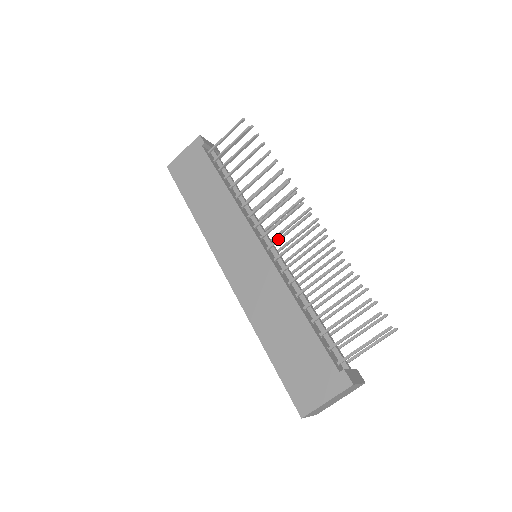
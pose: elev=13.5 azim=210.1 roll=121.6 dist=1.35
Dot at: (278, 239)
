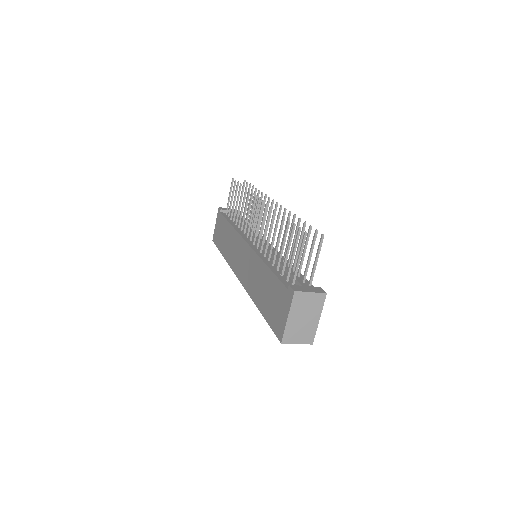
Dot at: (255, 232)
